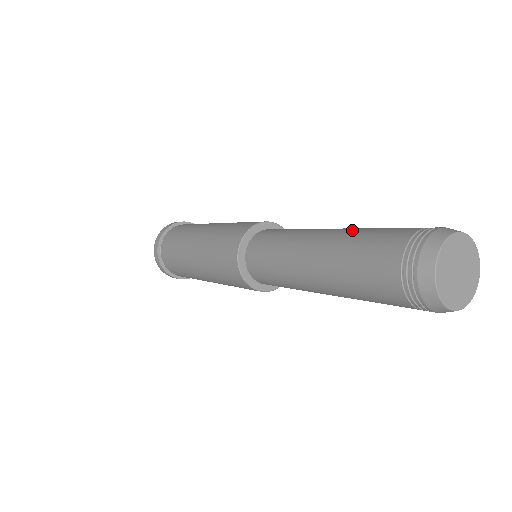
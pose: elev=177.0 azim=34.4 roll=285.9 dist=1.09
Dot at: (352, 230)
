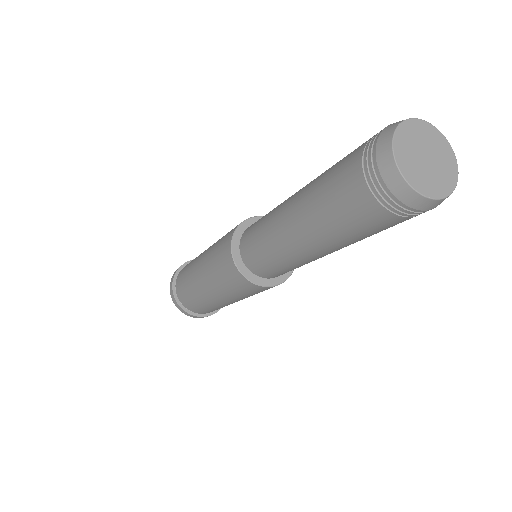
Dot at: occluded
